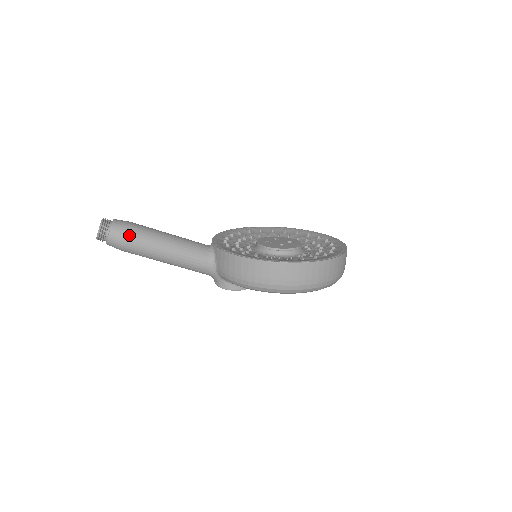
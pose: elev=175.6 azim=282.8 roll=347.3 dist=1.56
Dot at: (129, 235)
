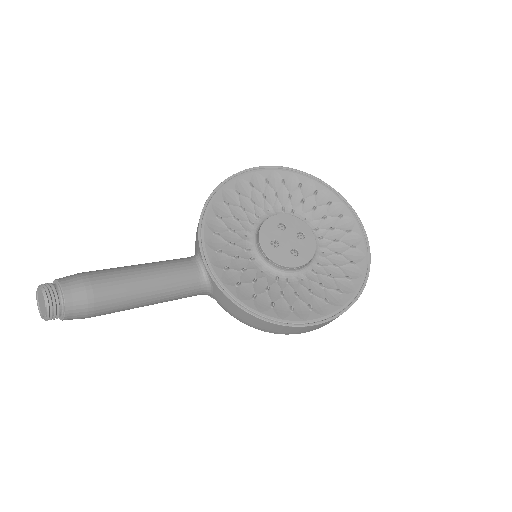
Dot at: (95, 310)
